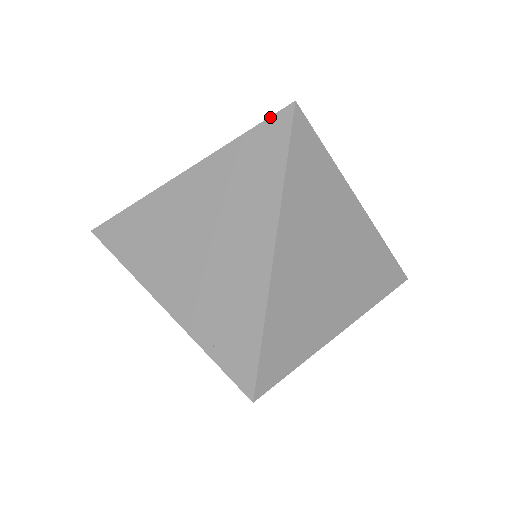
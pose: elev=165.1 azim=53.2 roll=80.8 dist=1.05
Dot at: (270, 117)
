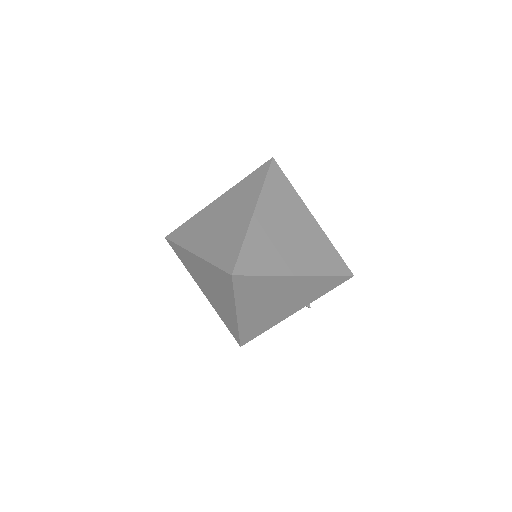
Dot at: (261, 166)
